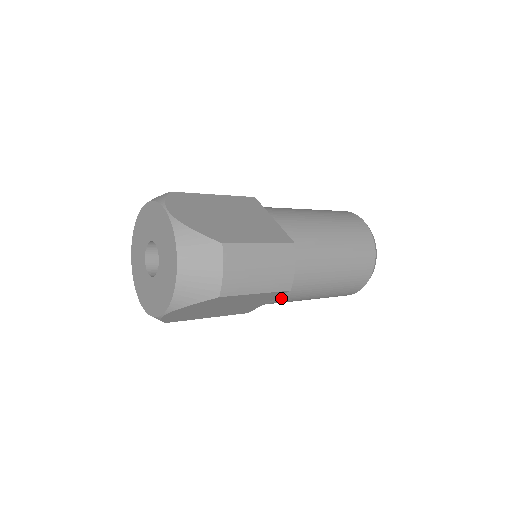
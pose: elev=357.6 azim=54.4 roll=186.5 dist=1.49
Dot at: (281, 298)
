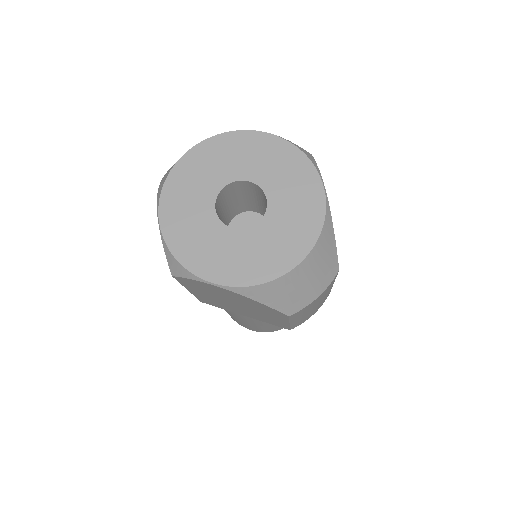
Dot at: occluded
